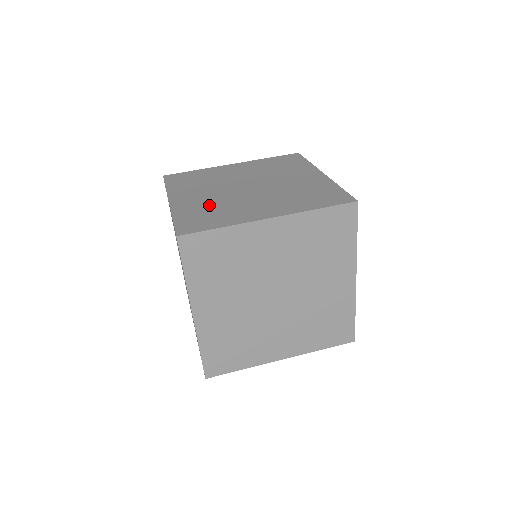
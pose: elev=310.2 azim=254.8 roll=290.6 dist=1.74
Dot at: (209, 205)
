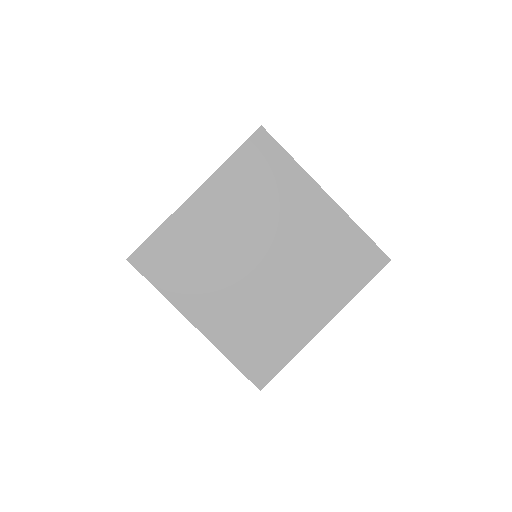
Dot at: (247, 321)
